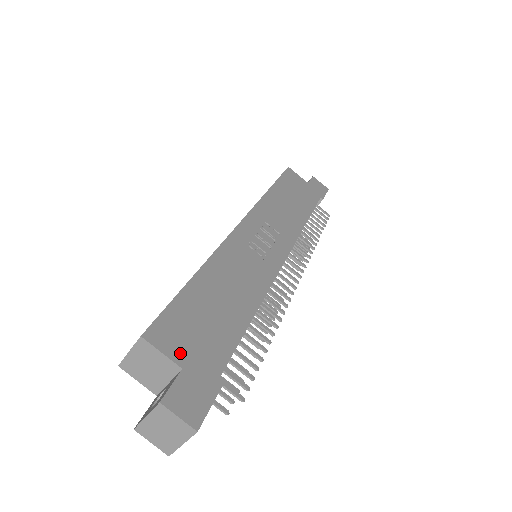
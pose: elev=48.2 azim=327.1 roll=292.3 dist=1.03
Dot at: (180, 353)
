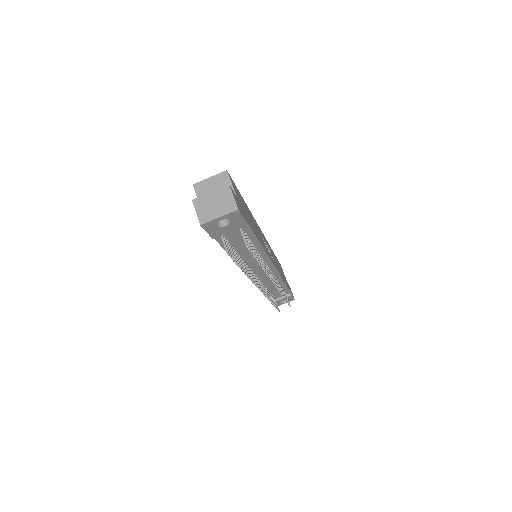
Dot at: (237, 195)
